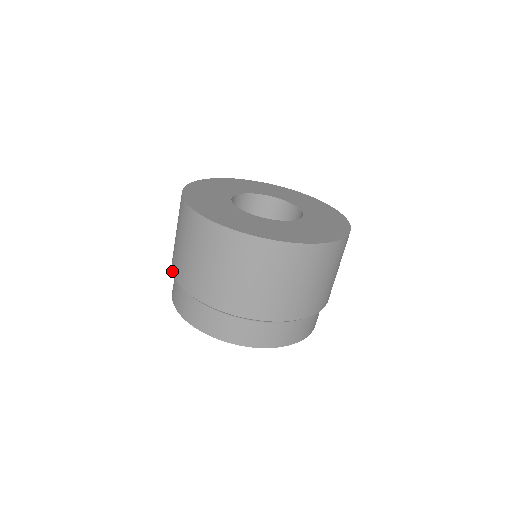
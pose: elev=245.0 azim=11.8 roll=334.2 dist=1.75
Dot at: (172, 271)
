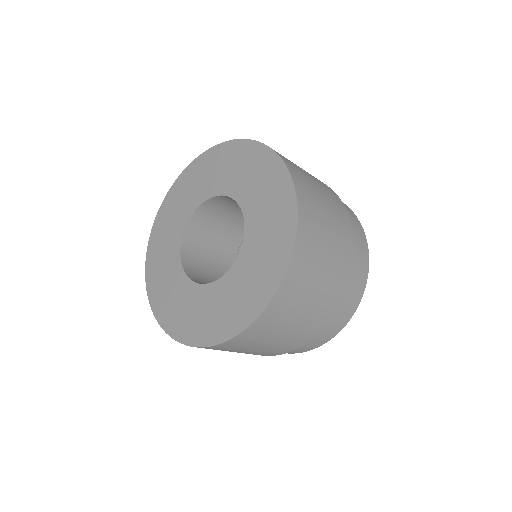
Dot at: occluded
